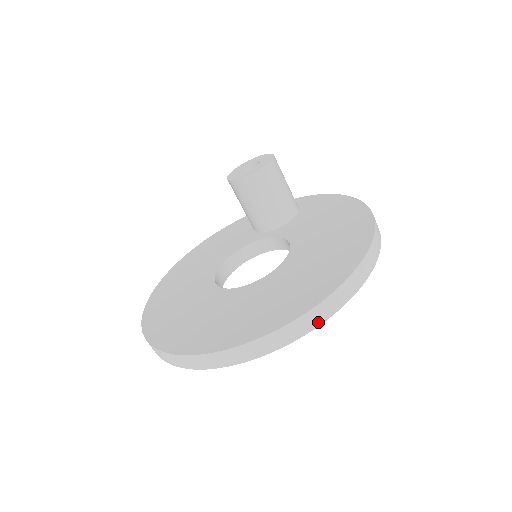
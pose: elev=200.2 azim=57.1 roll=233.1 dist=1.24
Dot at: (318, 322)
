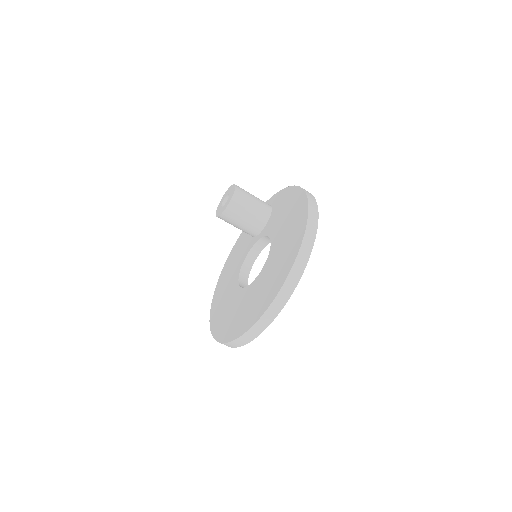
Dot at: (293, 287)
